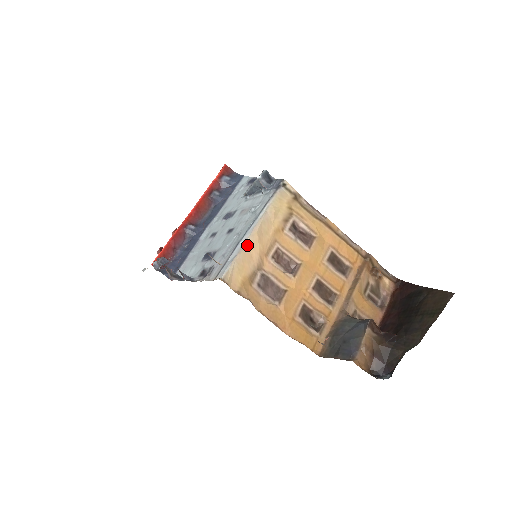
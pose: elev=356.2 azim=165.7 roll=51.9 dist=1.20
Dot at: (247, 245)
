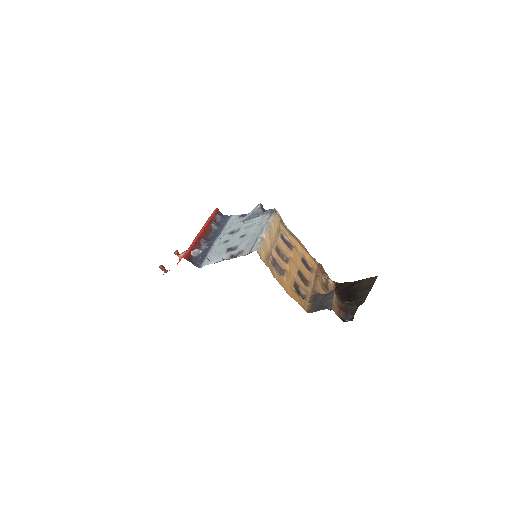
Dot at: (264, 238)
